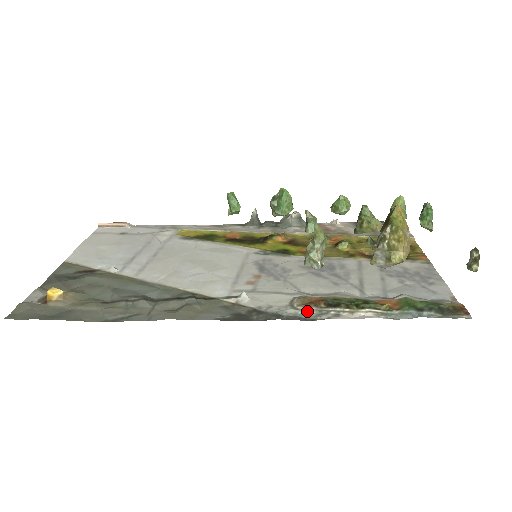
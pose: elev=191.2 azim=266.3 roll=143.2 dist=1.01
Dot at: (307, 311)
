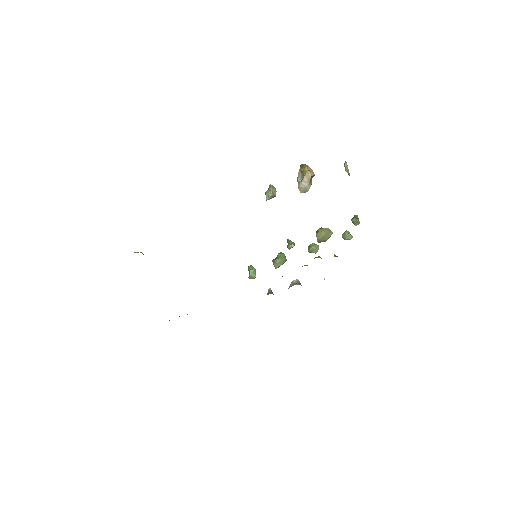
Dot at: occluded
